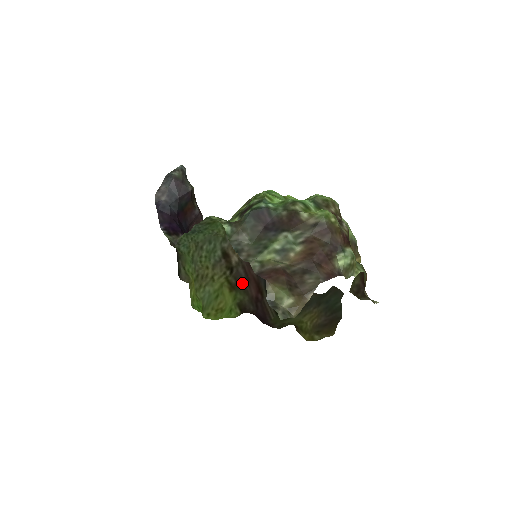
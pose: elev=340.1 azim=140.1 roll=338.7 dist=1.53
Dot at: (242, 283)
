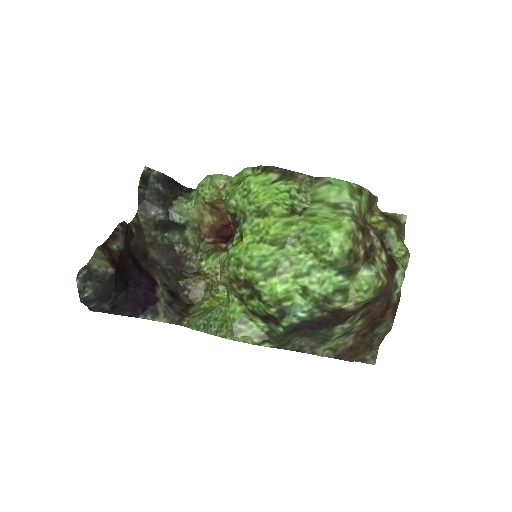
Dot at: occluded
